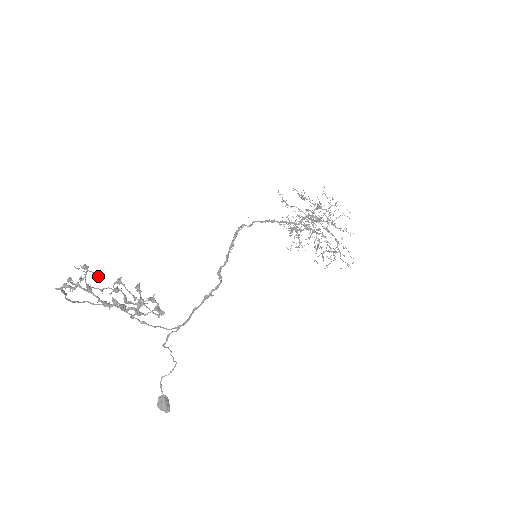
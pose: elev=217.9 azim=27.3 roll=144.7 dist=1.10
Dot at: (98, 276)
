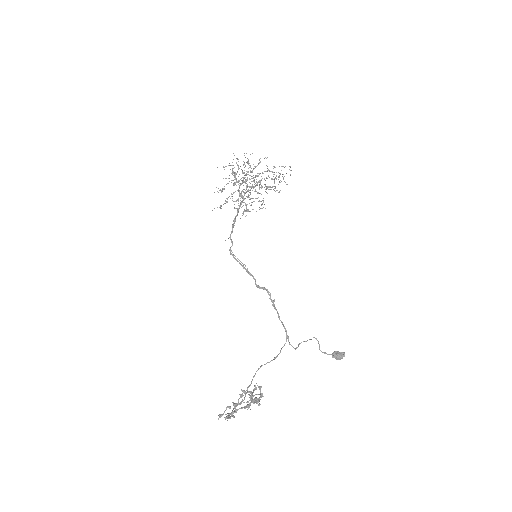
Dot at: occluded
